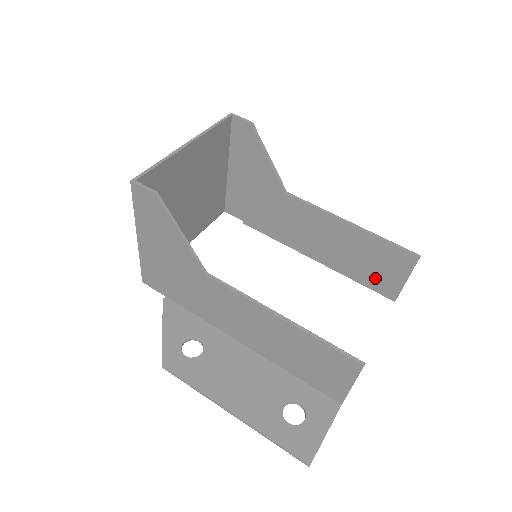
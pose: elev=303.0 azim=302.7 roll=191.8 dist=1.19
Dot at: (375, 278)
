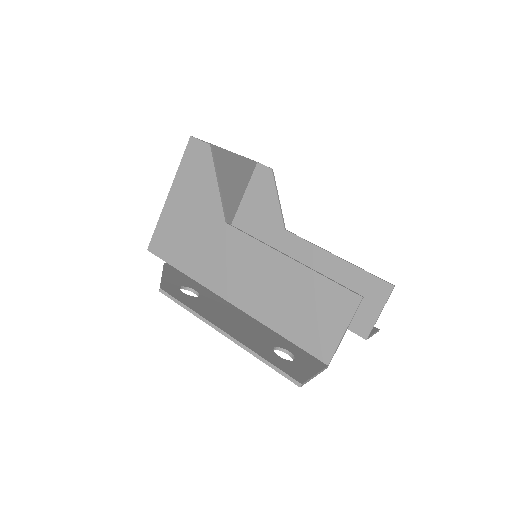
Dot at: occluded
